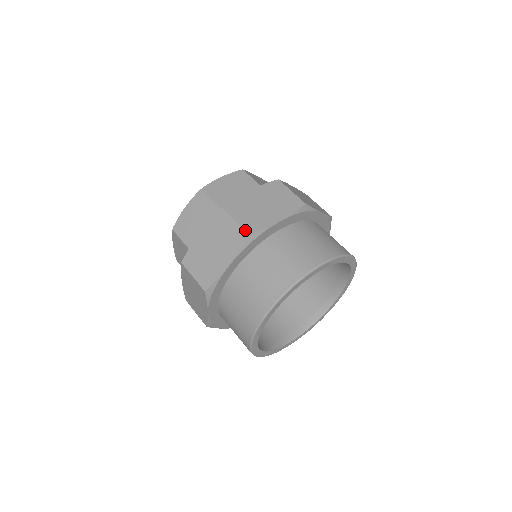
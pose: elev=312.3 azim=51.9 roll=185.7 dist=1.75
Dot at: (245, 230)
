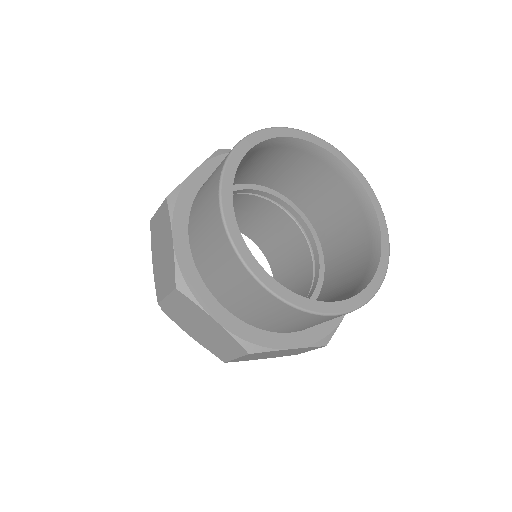
Dot at: occluded
